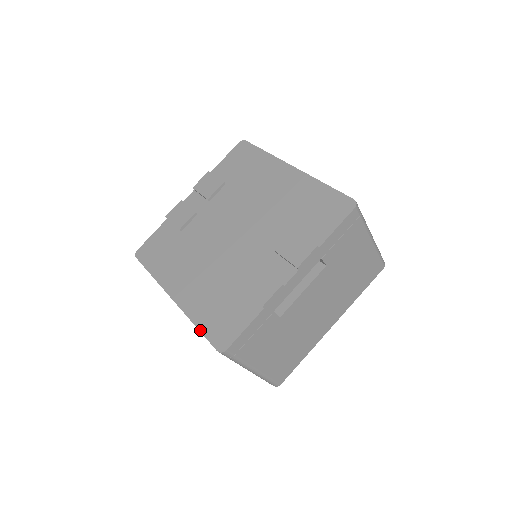
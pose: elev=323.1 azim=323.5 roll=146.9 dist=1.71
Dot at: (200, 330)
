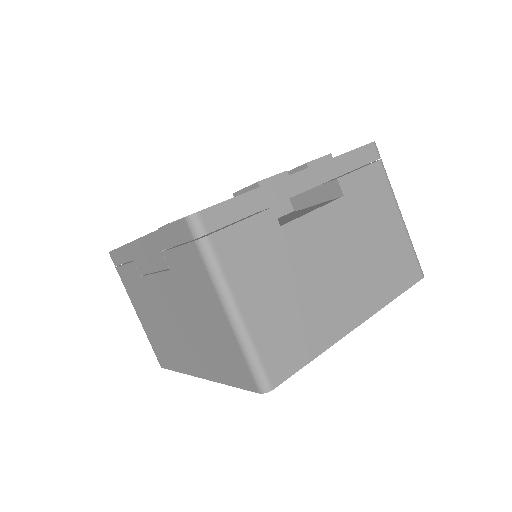
Dot at: occluded
